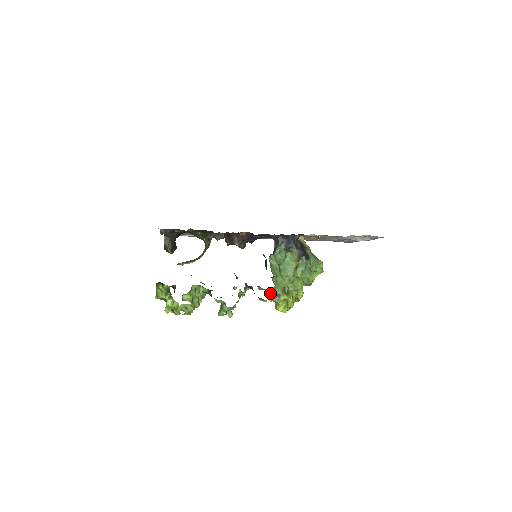
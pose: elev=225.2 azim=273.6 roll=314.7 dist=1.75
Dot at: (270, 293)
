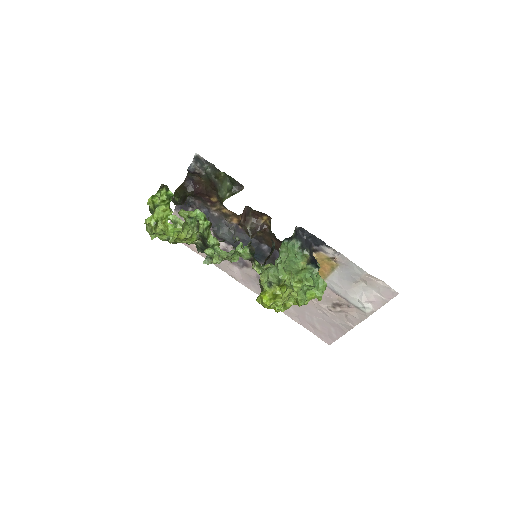
Dot at: (266, 272)
